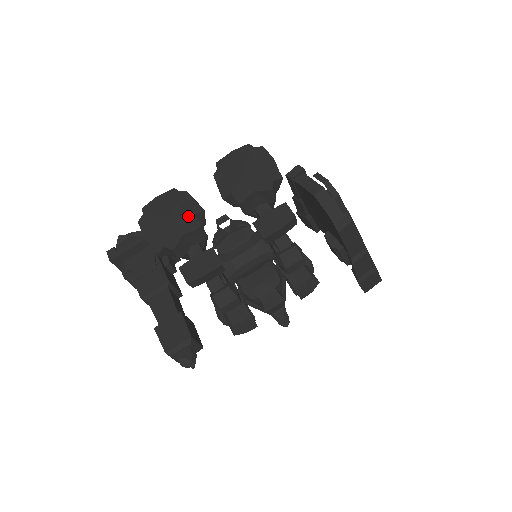
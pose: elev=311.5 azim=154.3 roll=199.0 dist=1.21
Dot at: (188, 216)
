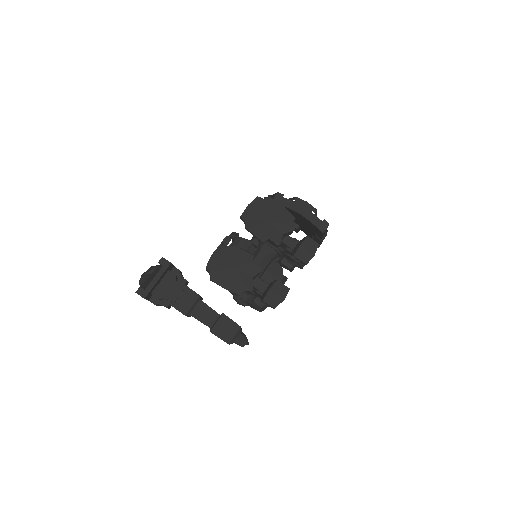
Dot at: (248, 264)
